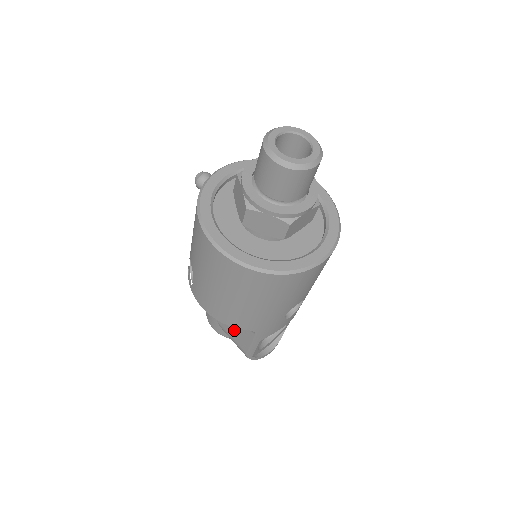
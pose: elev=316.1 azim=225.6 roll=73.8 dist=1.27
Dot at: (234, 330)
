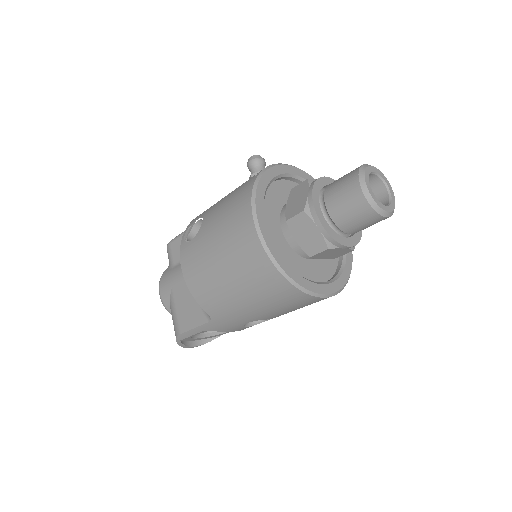
Dot at: (186, 306)
